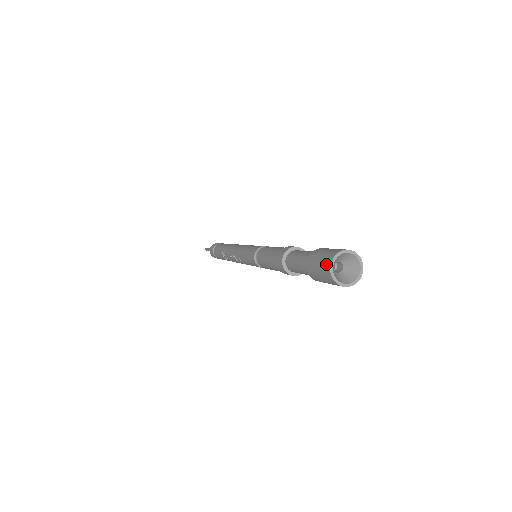
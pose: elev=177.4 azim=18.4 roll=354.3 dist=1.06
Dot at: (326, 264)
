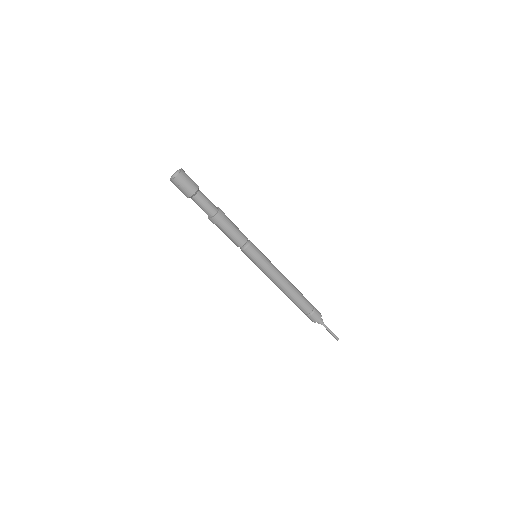
Dot at: occluded
